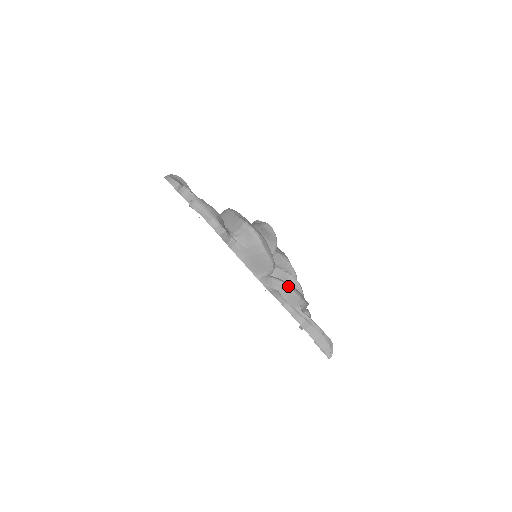
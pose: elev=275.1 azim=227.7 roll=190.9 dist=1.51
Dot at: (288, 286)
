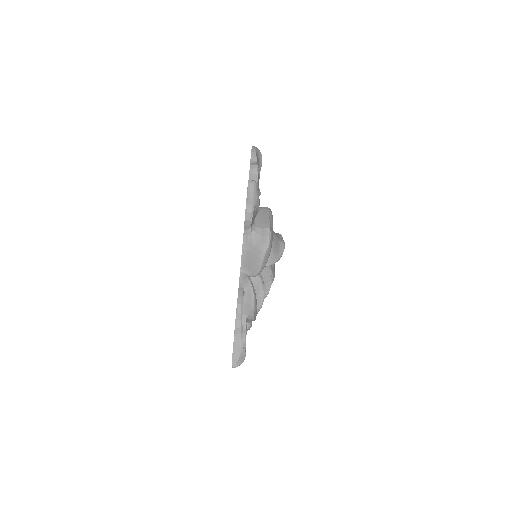
Dot at: (254, 296)
